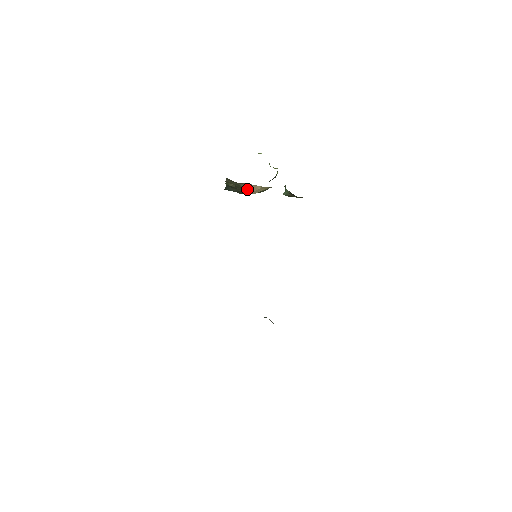
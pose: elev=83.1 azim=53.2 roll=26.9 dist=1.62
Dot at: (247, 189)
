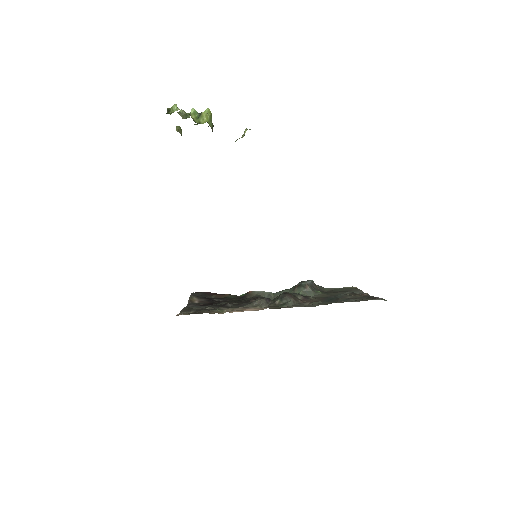
Dot at: occluded
